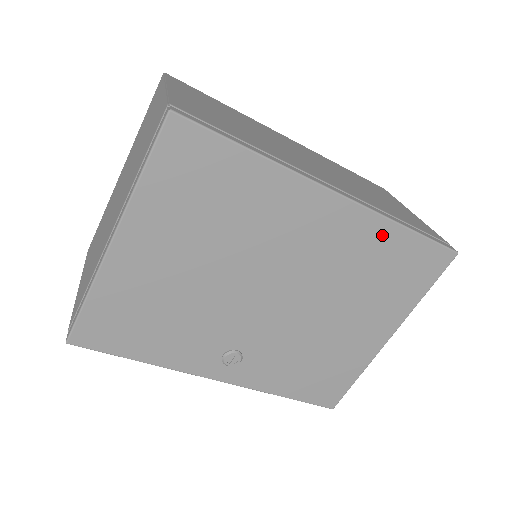
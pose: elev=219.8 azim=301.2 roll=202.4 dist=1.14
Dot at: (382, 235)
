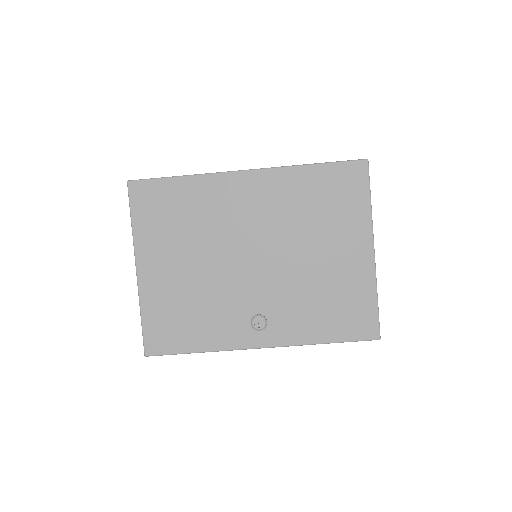
Dot at: (297, 179)
